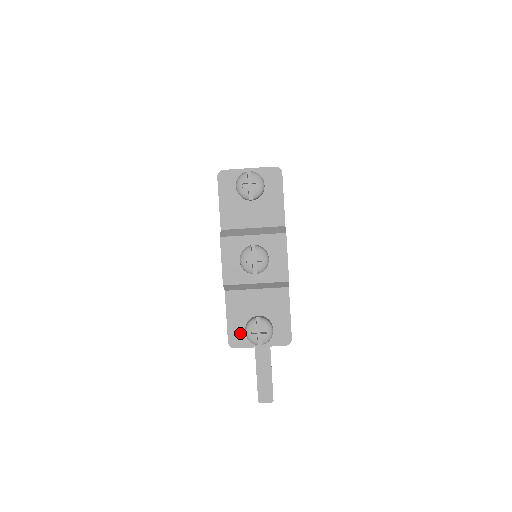
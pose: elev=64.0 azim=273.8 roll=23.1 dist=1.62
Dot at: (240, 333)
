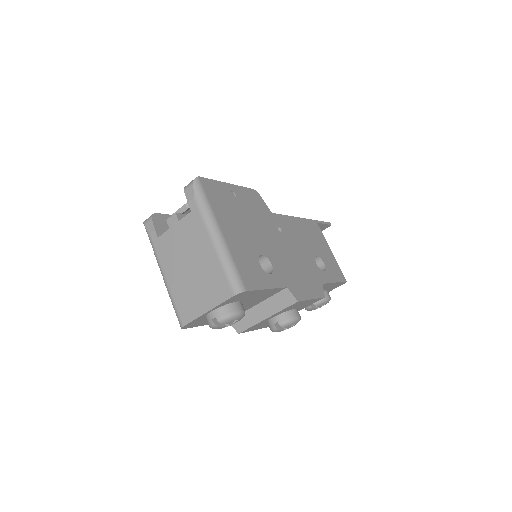
Dot at: occluded
